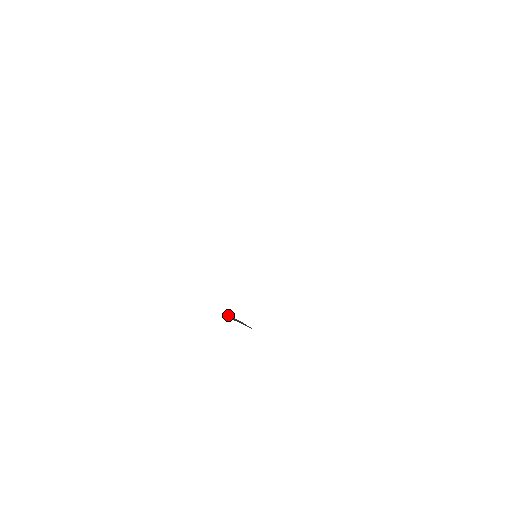
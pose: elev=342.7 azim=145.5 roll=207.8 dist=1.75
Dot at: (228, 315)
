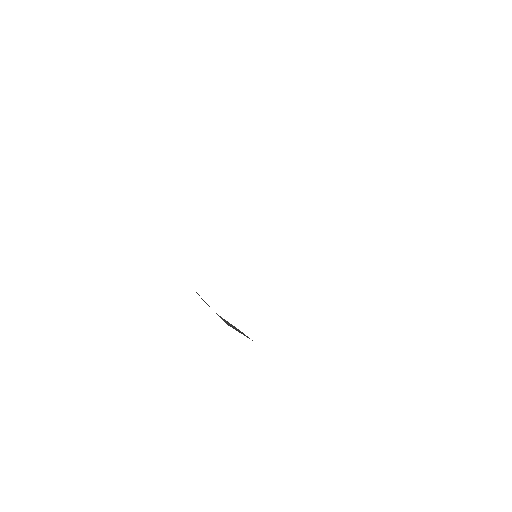
Dot at: (223, 319)
